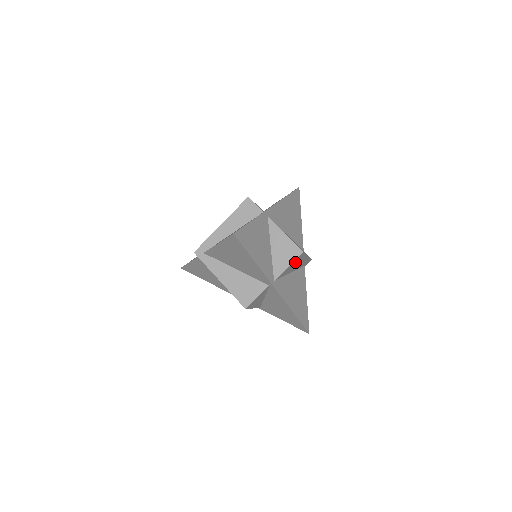
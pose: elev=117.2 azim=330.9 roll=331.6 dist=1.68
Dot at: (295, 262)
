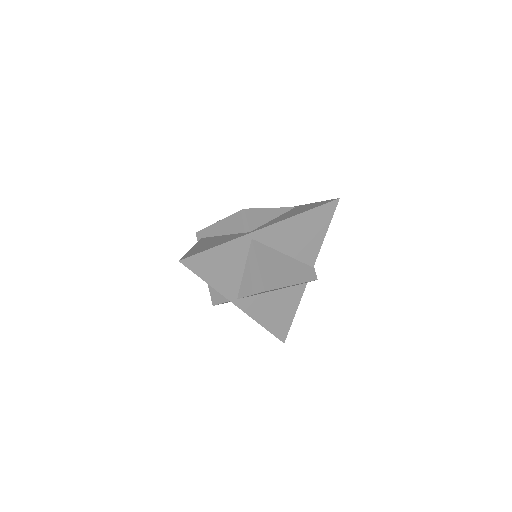
Dot at: occluded
